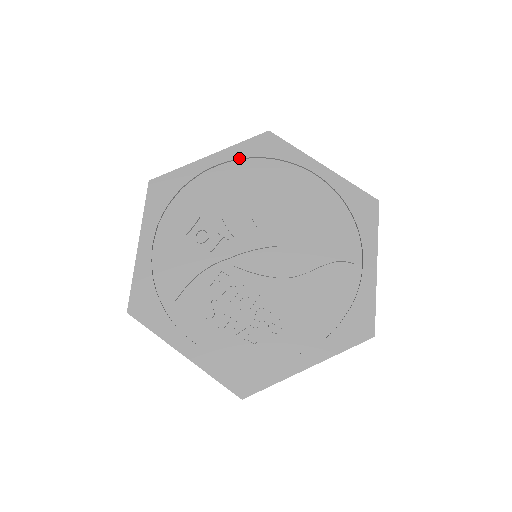
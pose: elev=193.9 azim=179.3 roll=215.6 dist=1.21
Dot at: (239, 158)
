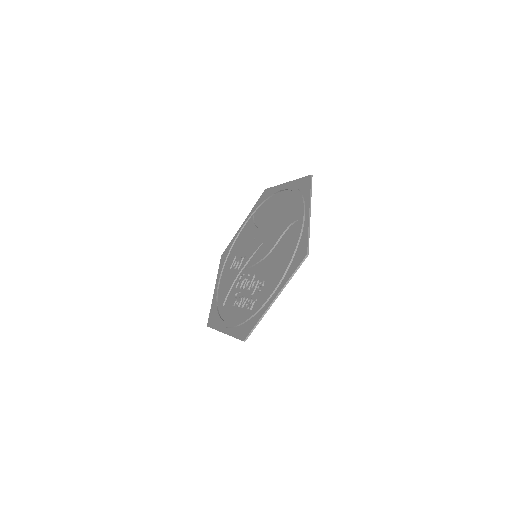
Dot at: (252, 214)
